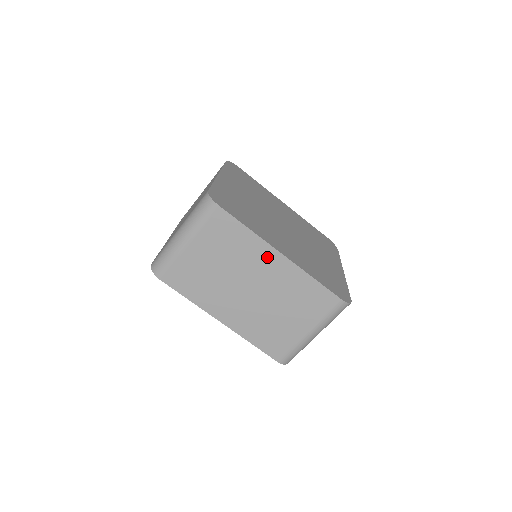
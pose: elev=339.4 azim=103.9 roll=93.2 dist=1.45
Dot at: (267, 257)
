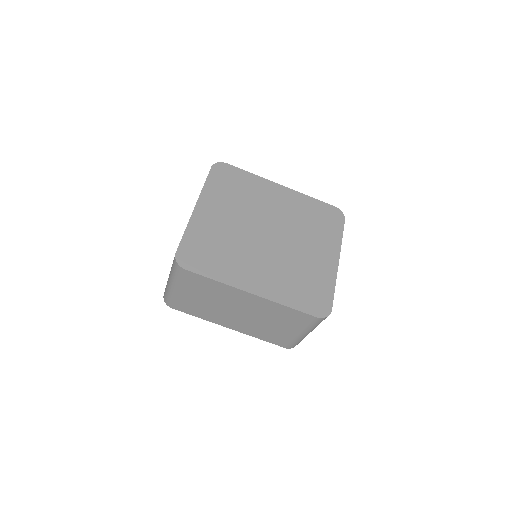
Dot at: (241, 296)
